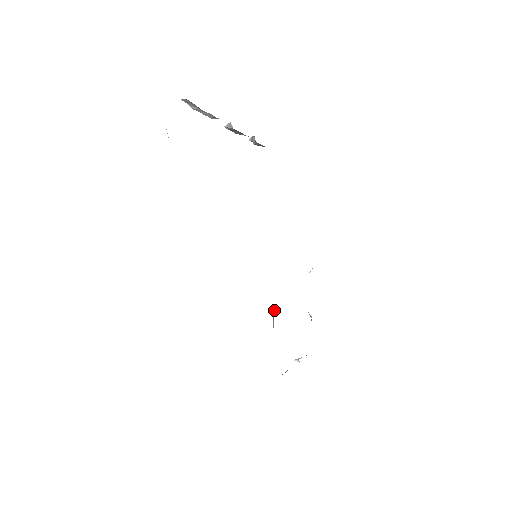
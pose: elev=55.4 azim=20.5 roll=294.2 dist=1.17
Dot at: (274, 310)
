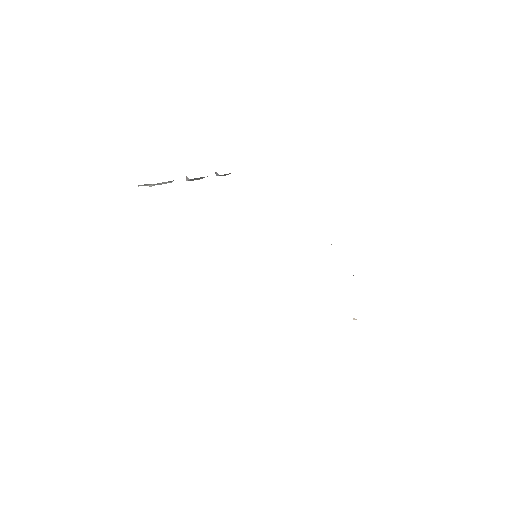
Dot at: occluded
